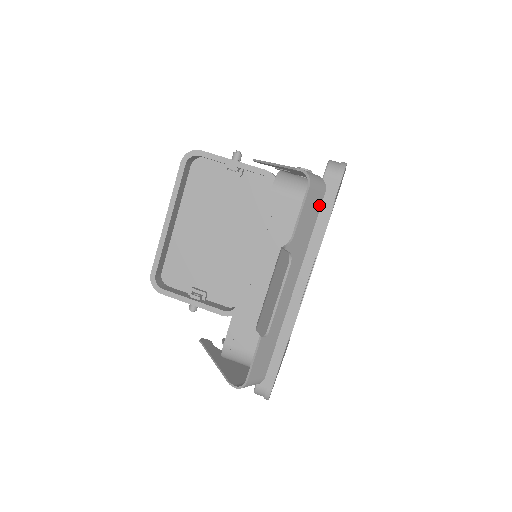
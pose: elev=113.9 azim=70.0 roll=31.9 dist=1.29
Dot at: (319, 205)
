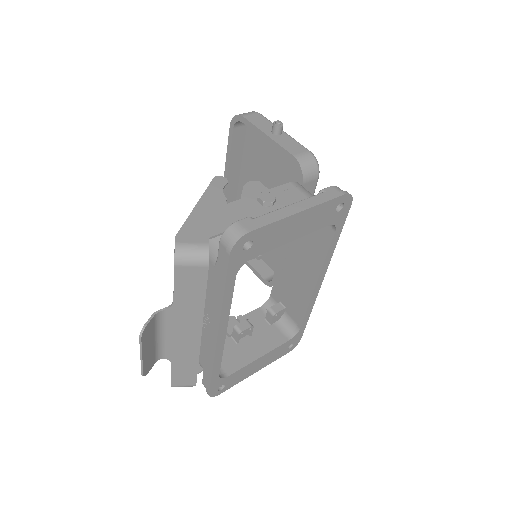
Dot at: (204, 276)
